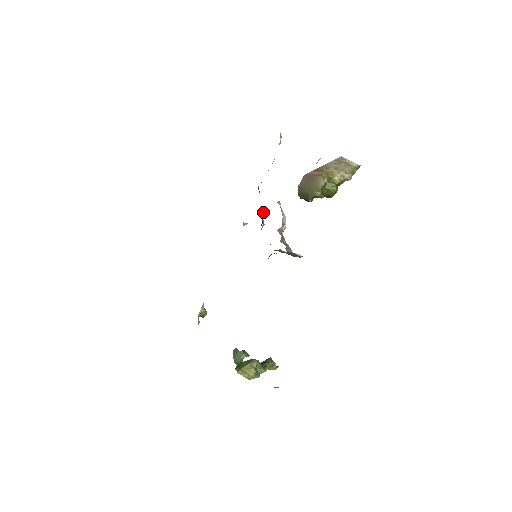
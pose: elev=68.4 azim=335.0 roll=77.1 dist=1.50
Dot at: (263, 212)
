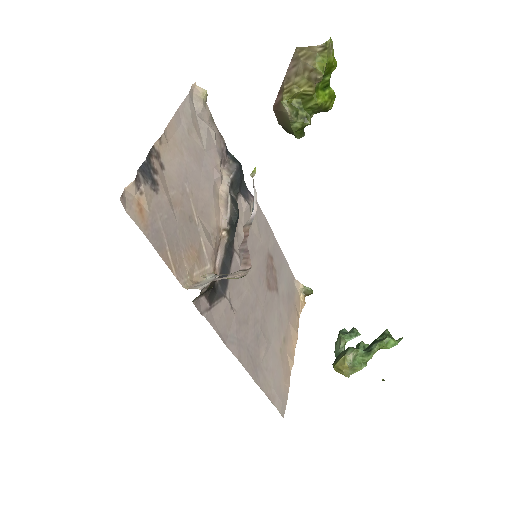
Dot at: (222, 211)
